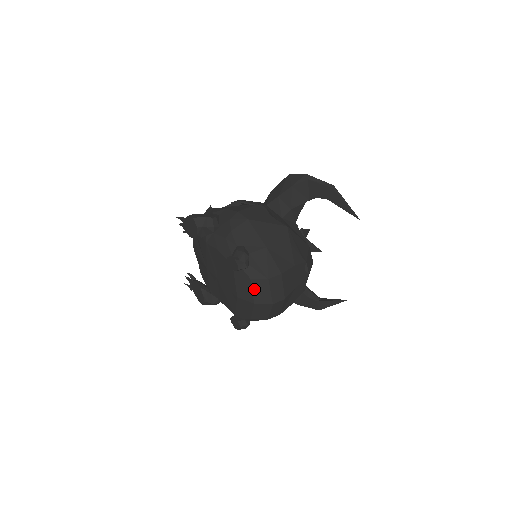
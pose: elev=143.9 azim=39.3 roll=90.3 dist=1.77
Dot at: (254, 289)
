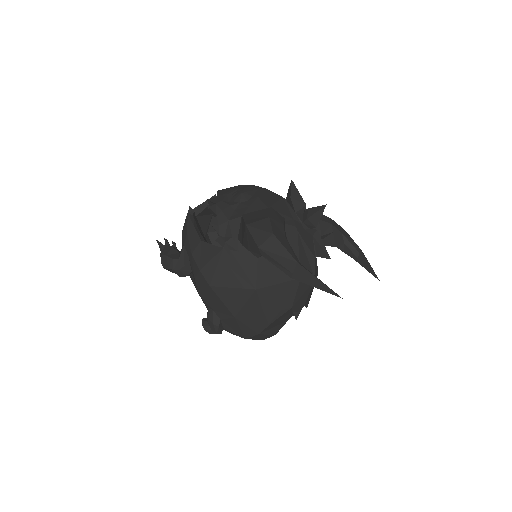
Dot at: occluded
